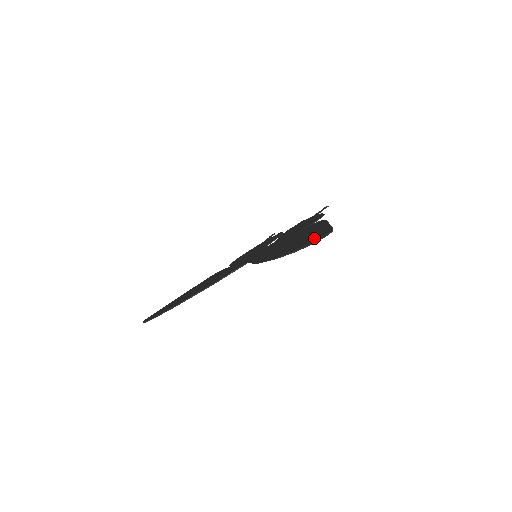
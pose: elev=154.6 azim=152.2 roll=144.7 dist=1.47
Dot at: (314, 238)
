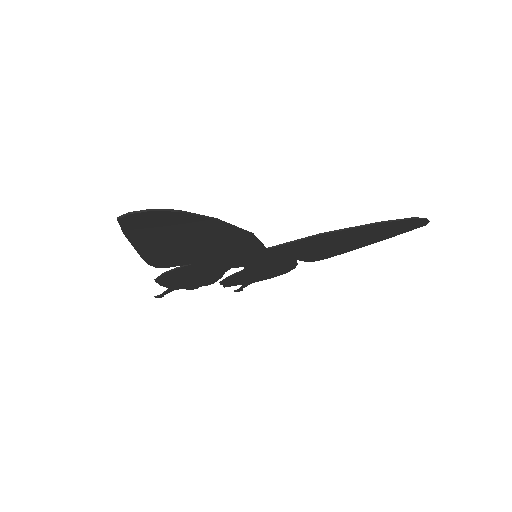
Dot at: (410, 224)
